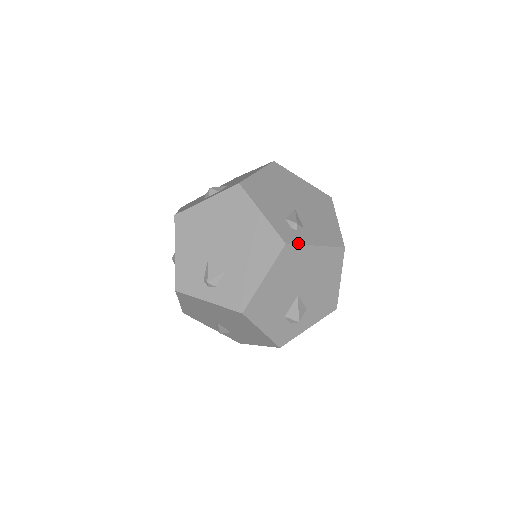
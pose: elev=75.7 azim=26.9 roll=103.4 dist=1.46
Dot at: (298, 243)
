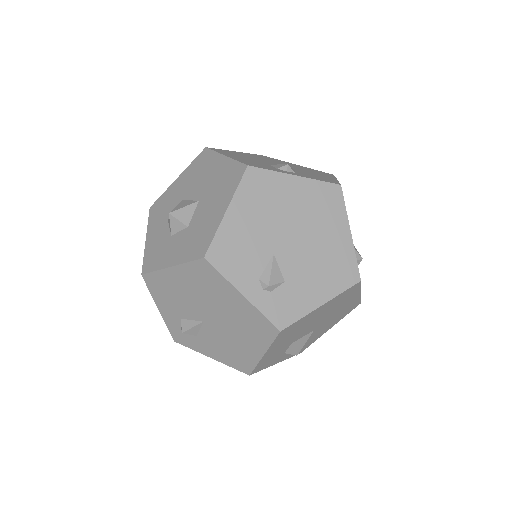
Dot at: occluded
